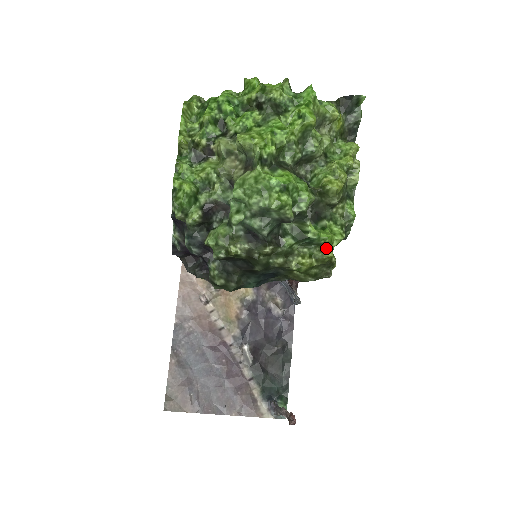
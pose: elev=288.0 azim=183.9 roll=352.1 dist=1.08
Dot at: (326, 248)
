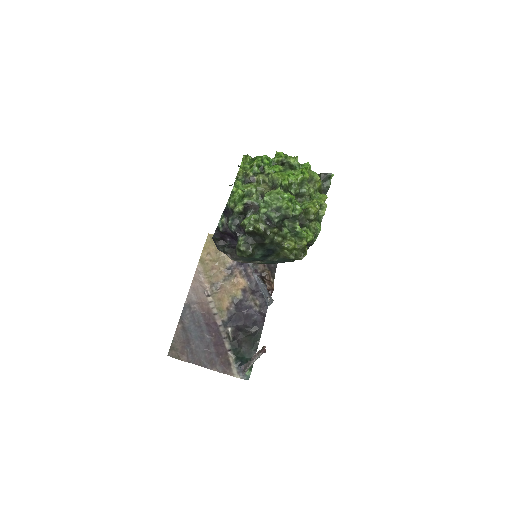
Dot at: (304, 240)
